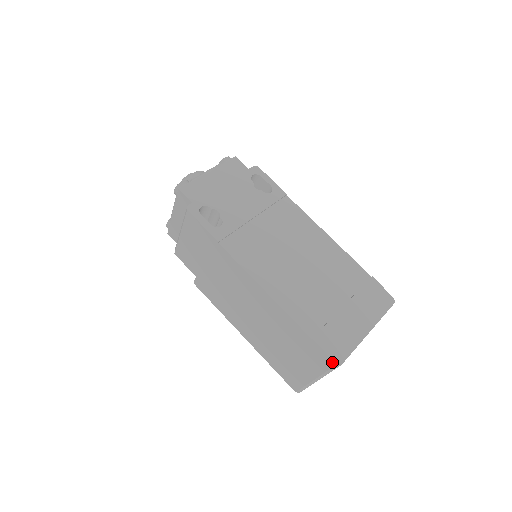
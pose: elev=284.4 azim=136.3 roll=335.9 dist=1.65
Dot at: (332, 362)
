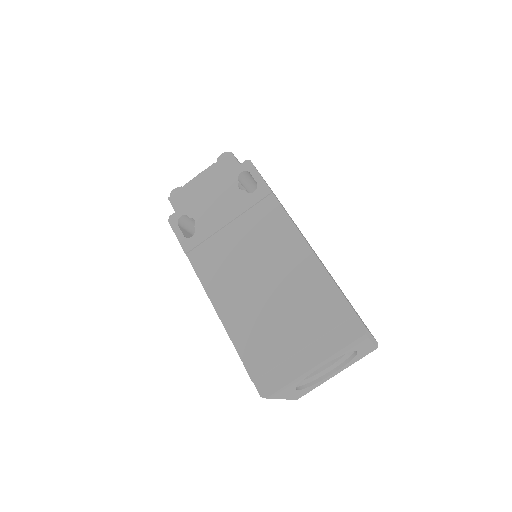
Dot at: (259, 393)
